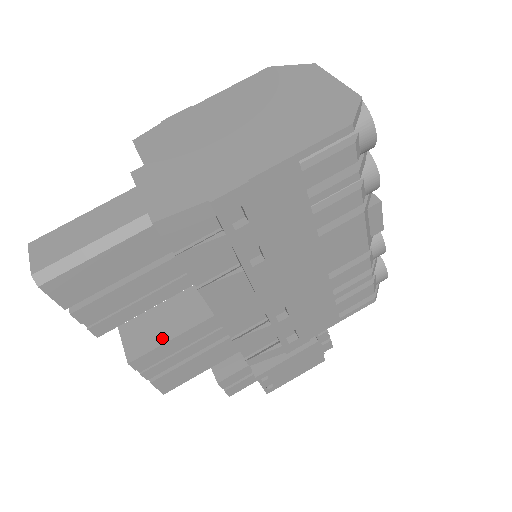
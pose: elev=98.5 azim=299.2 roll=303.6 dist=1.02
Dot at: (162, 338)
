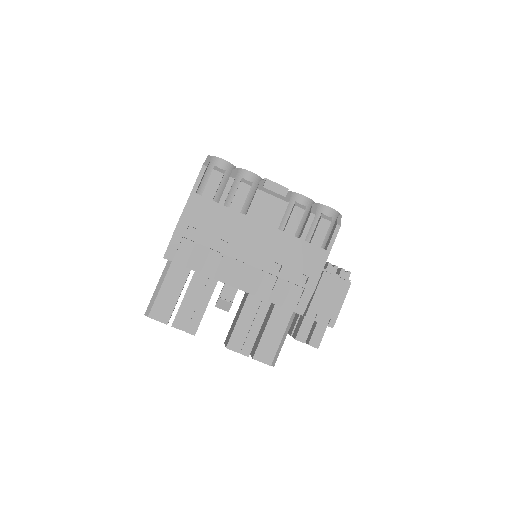
Dot at: (235, 325)
